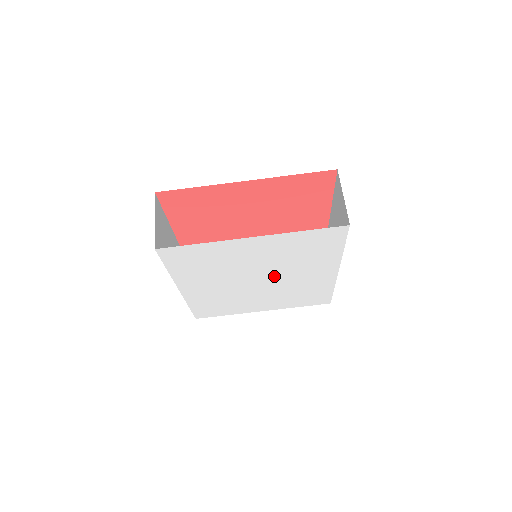
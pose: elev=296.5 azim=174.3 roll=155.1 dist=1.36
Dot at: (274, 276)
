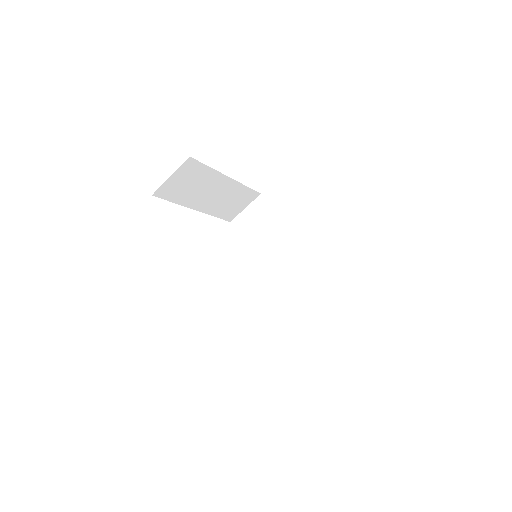
Dot at: occluded
